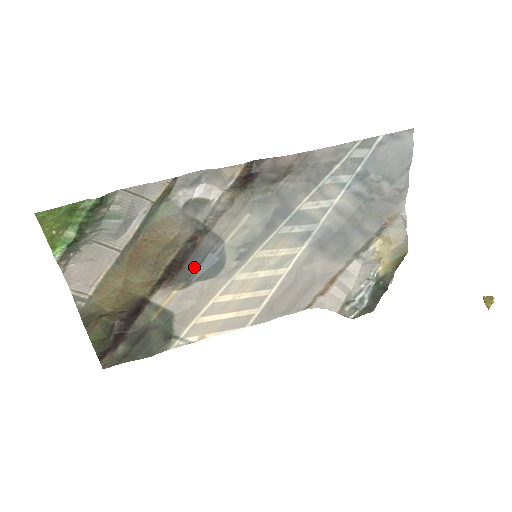
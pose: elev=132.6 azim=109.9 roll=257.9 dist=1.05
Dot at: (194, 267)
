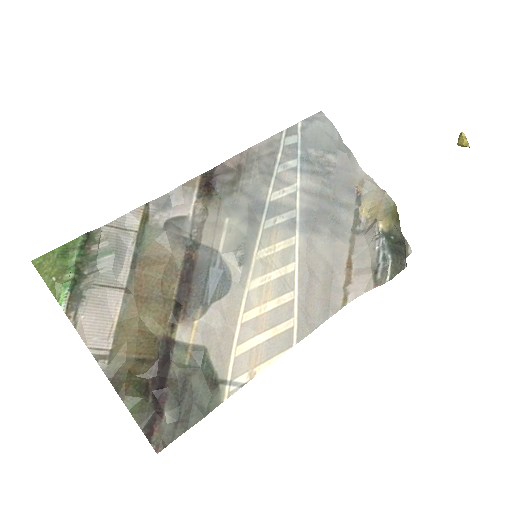
Dot at: (202, 287)
